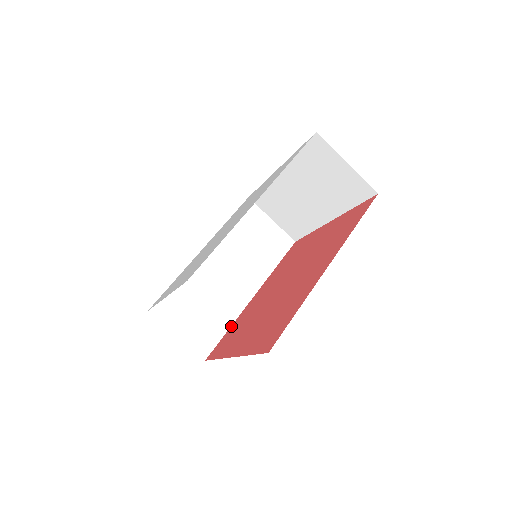
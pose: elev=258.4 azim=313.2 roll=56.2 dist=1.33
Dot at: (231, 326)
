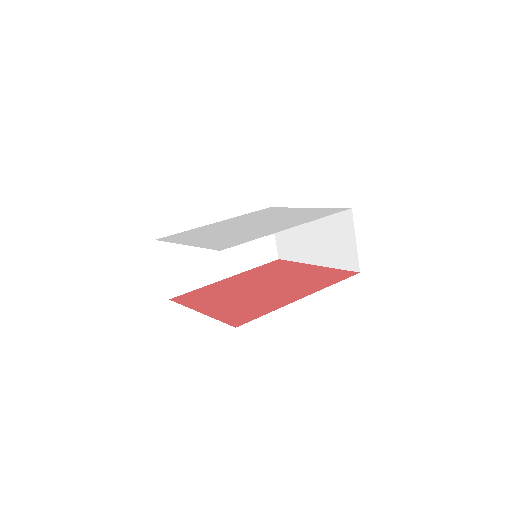
Dot at: (201, 288)
